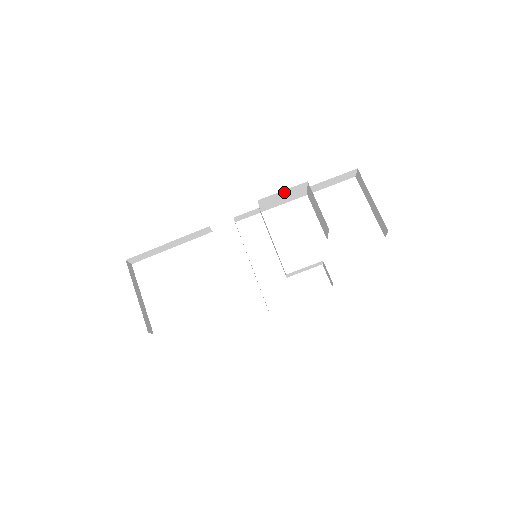
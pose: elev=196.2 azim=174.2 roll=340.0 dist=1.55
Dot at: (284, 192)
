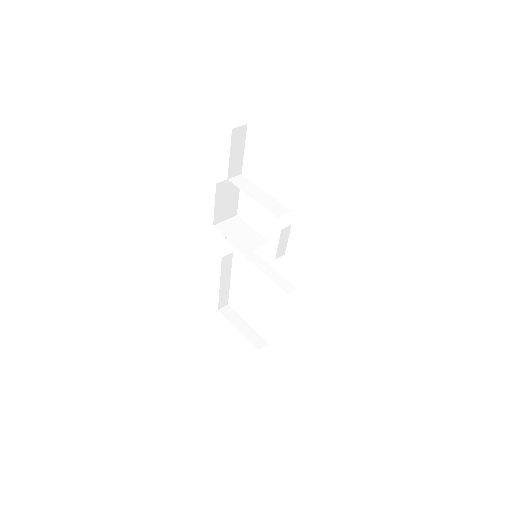
Dot at: (218, 202)
